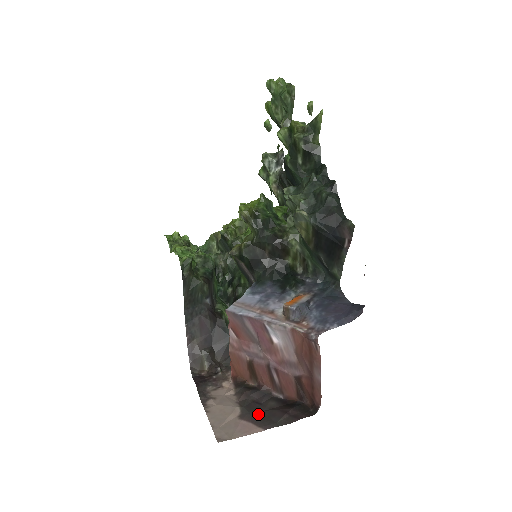
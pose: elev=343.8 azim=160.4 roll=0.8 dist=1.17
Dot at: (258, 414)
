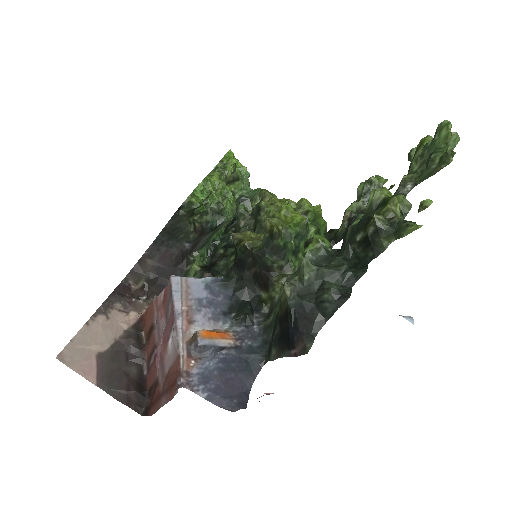
Dot at: (112, 367)
